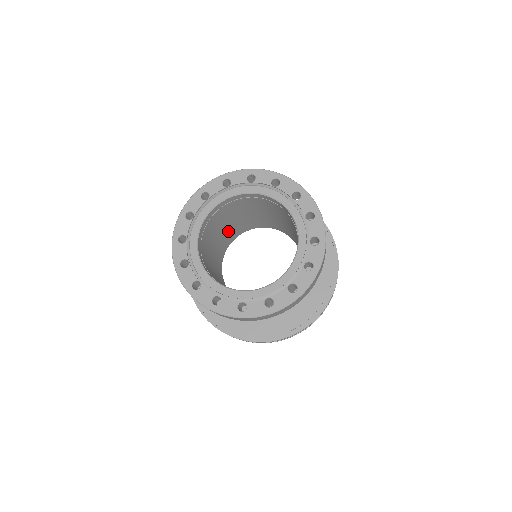
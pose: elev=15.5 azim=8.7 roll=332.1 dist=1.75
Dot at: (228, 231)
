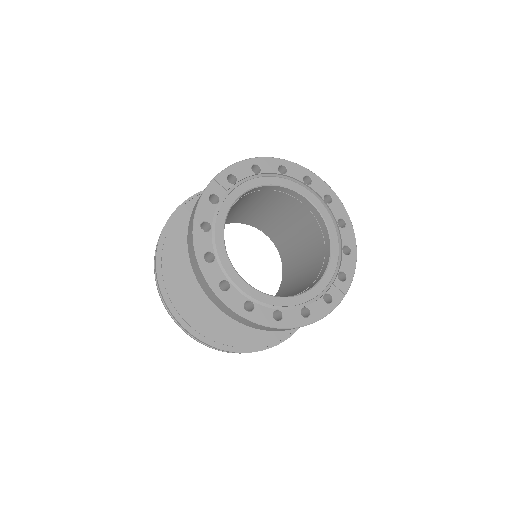
Dot at: occluded
